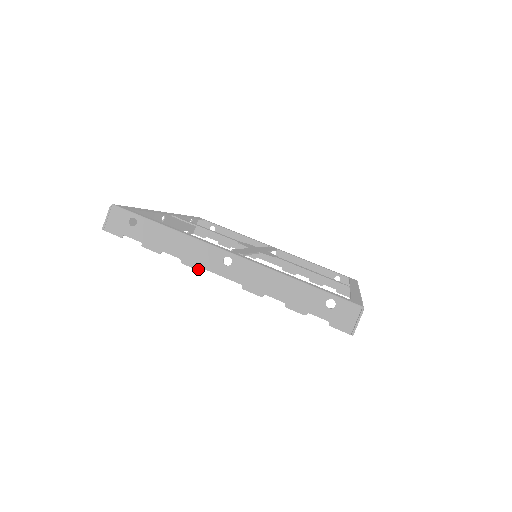
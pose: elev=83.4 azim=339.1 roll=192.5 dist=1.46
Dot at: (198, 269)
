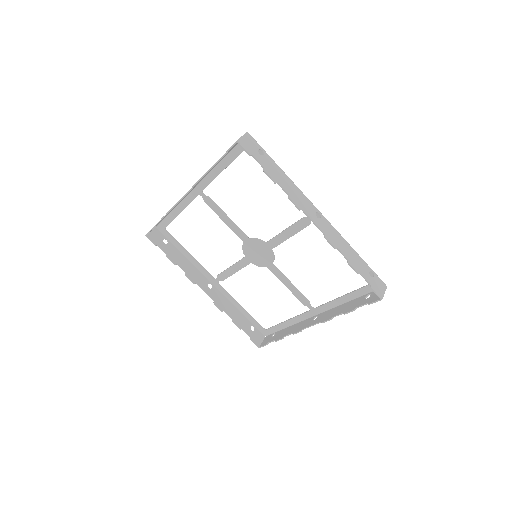
Dot at: (176, 203)
